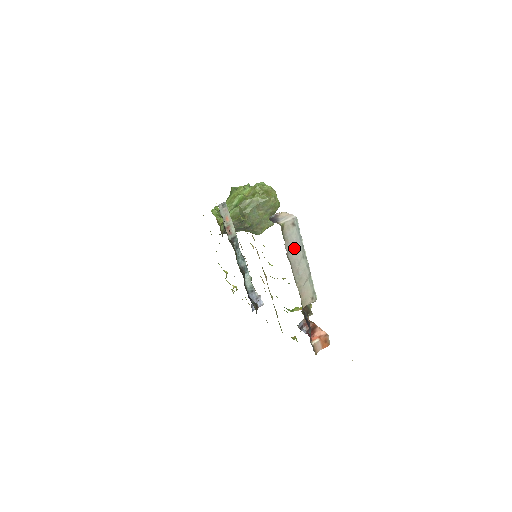
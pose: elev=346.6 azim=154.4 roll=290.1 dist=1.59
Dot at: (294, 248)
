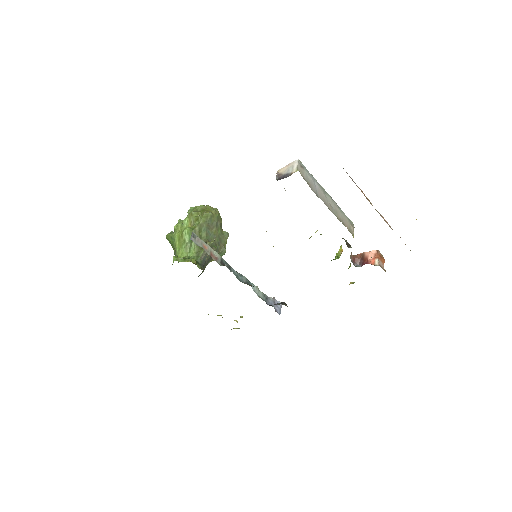
Dot at: (316, 188)
